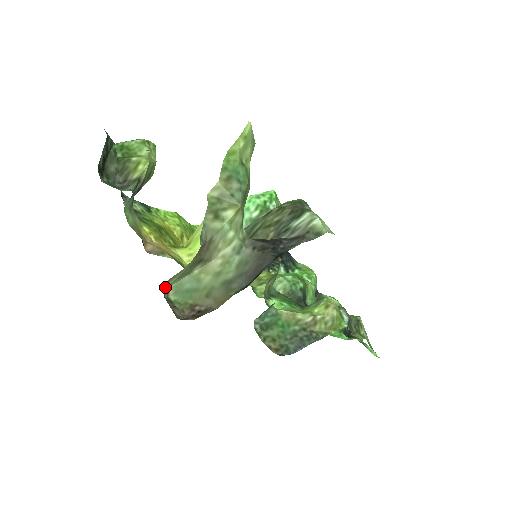
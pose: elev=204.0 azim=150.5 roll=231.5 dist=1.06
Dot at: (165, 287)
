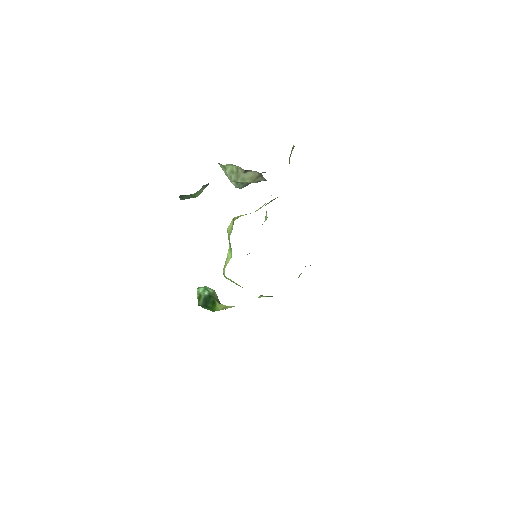
Dot at: (291, 151)
